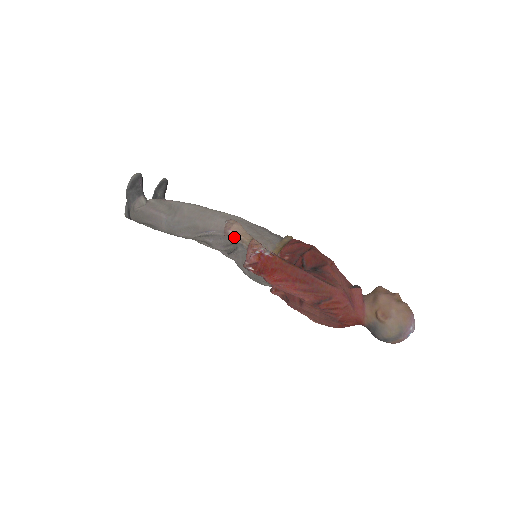
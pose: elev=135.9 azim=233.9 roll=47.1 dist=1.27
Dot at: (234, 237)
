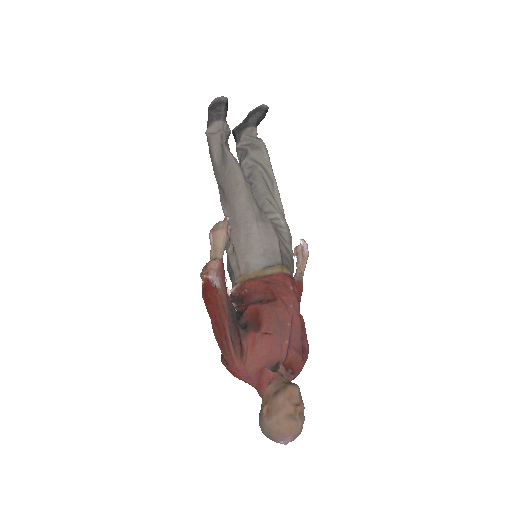
Dot at: (210, 242)
